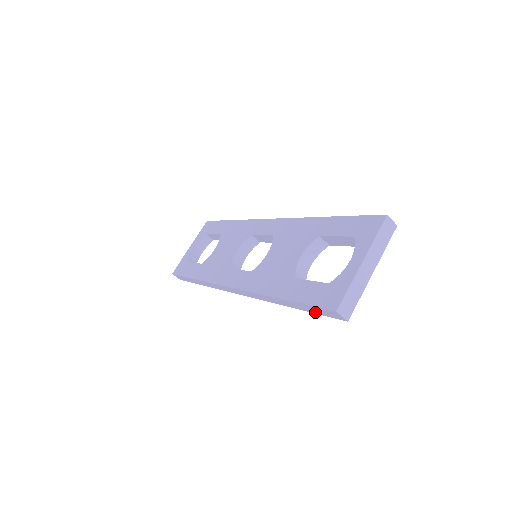
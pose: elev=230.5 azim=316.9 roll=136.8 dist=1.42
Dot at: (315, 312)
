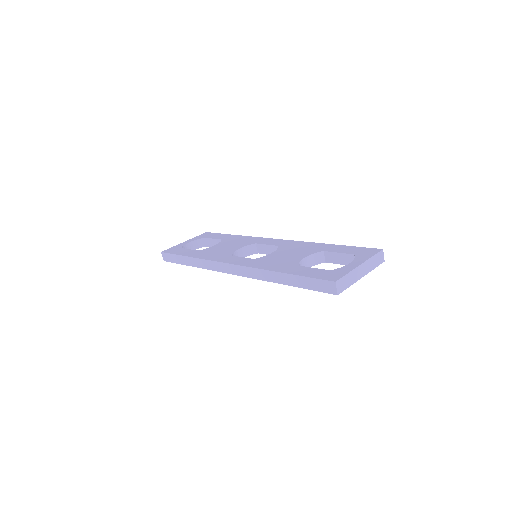
Dot at: (310, 287)
